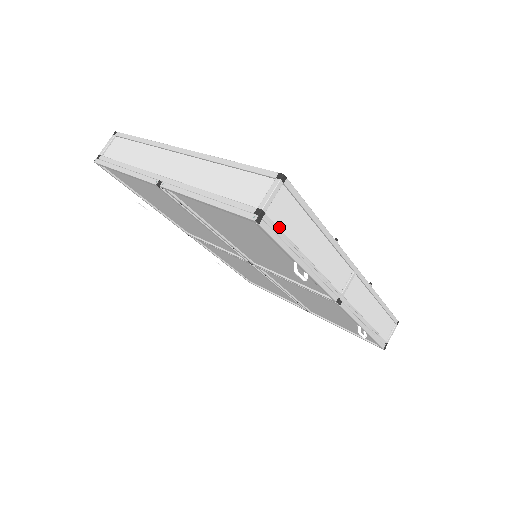
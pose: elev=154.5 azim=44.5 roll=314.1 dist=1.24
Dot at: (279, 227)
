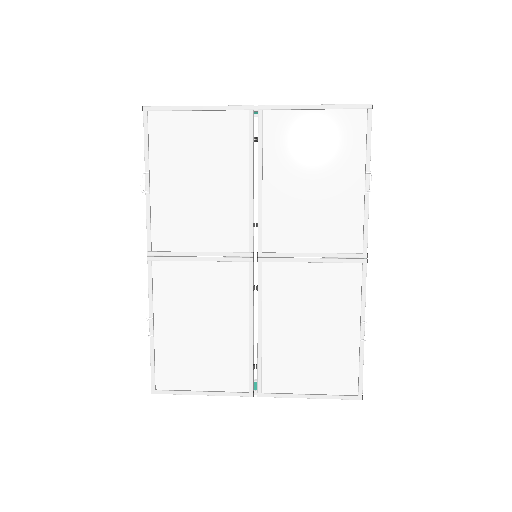
Dot at: occluded
